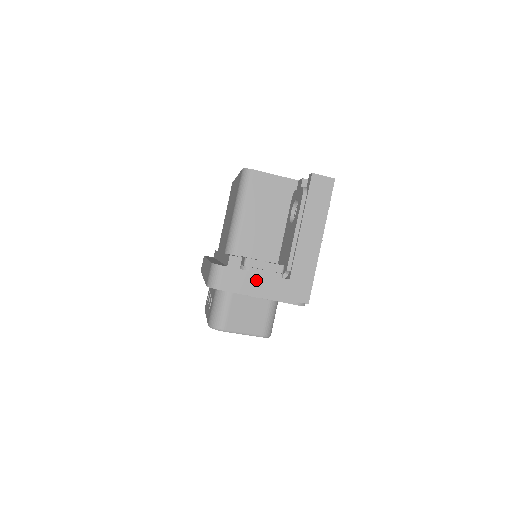
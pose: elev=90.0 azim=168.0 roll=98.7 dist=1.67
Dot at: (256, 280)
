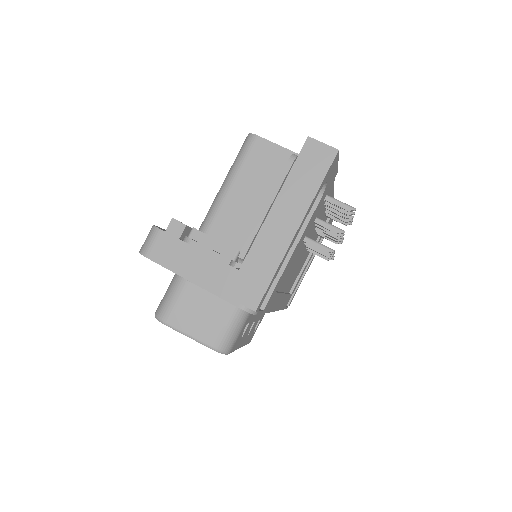
Dot at: (195, 259)
